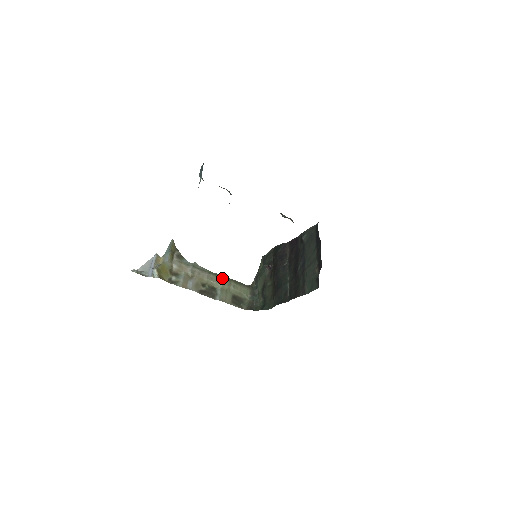
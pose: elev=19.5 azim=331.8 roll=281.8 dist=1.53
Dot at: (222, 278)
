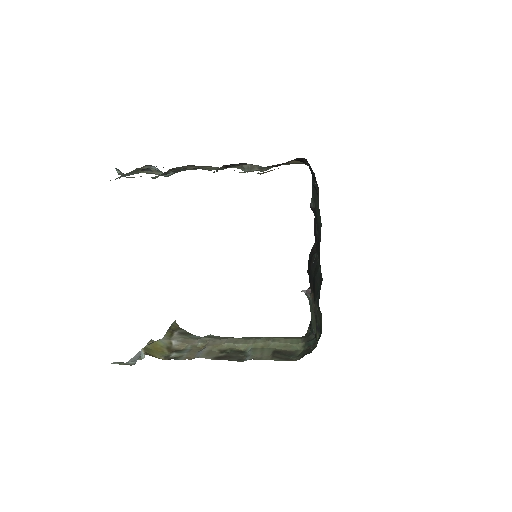
Dot at: (253, 338)
